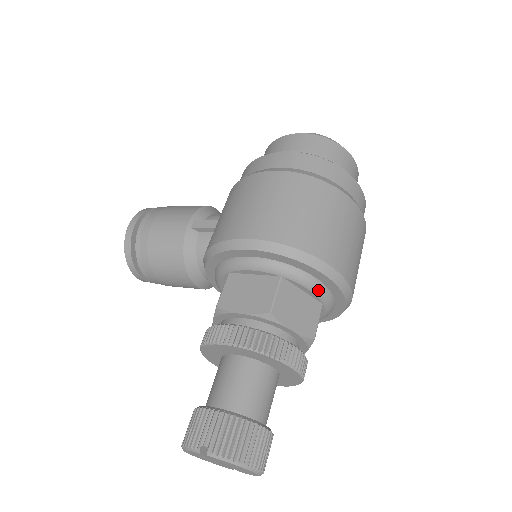
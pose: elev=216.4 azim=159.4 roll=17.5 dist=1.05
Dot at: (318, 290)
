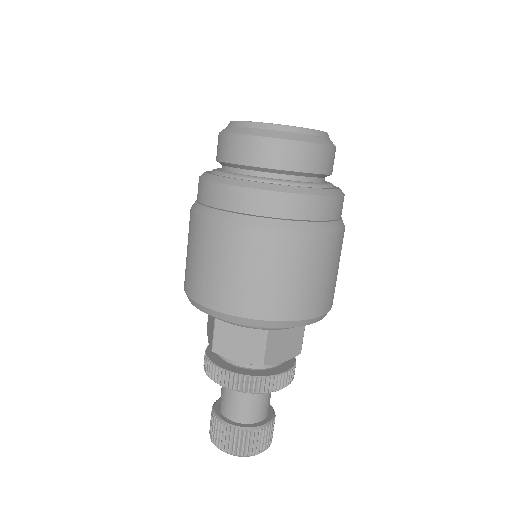
Dot at: (246, 326)
